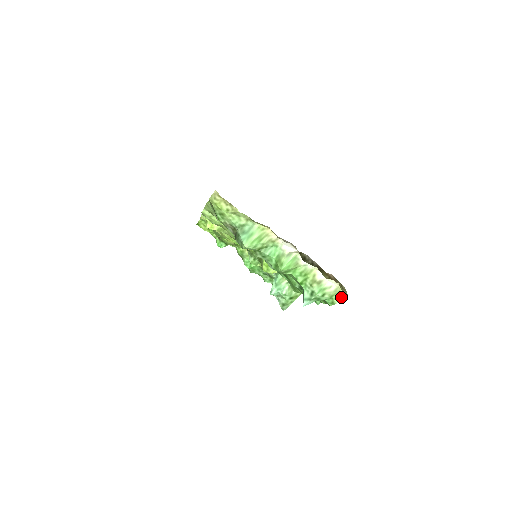
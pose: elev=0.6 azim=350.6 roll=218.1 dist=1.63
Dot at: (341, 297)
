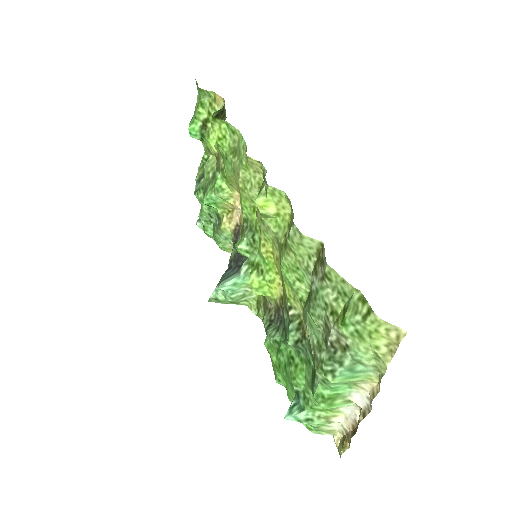
Dot at: (325, 434)
